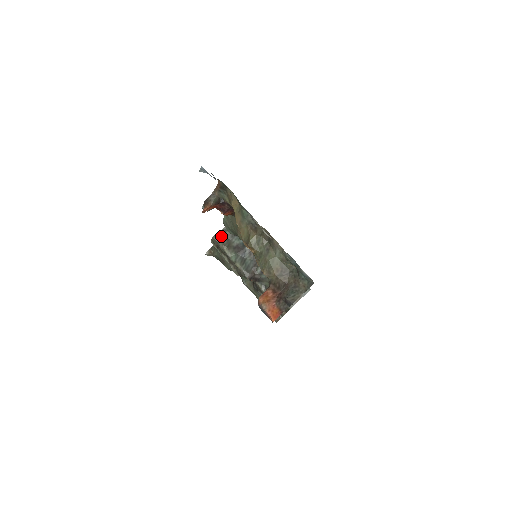
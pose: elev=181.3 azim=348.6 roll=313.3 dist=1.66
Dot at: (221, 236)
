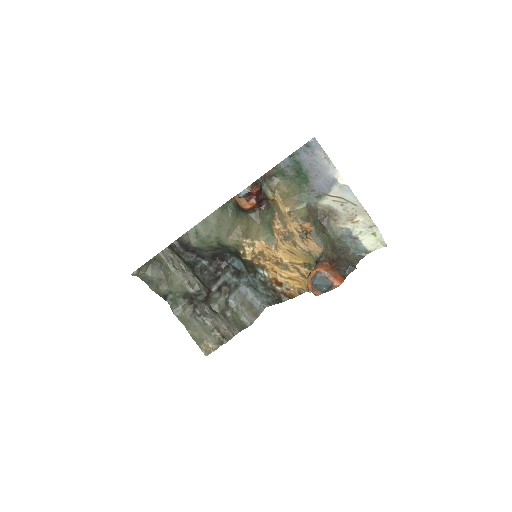
Dot at: (173, 249)
